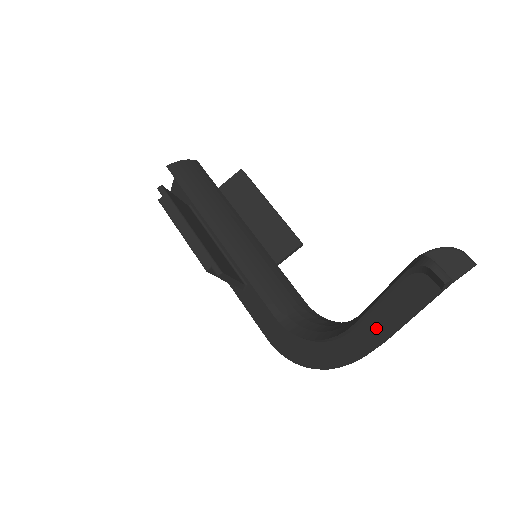
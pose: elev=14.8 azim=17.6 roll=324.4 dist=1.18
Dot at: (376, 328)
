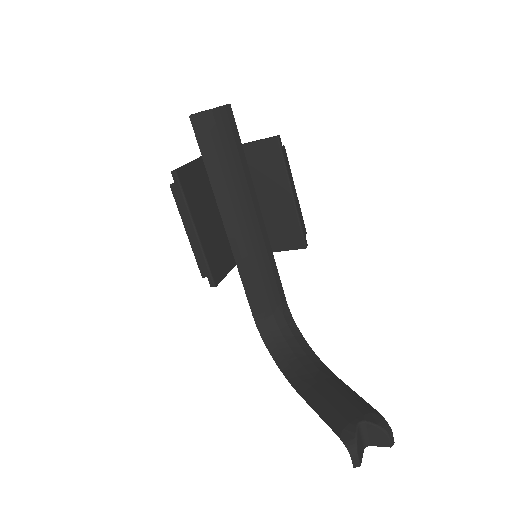
Dot at: occluded
